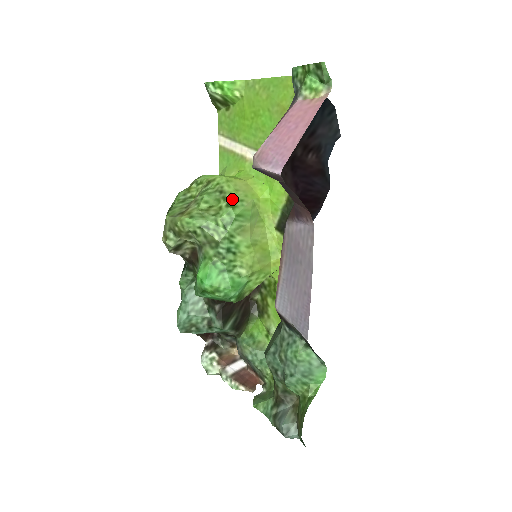
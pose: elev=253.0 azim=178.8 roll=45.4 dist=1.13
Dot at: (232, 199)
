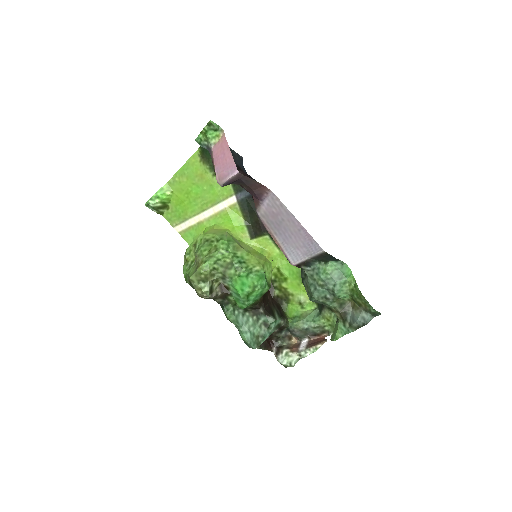
Dot at: (217, 238)
